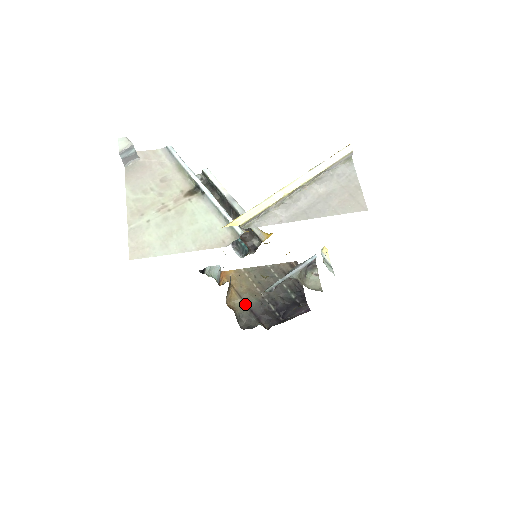
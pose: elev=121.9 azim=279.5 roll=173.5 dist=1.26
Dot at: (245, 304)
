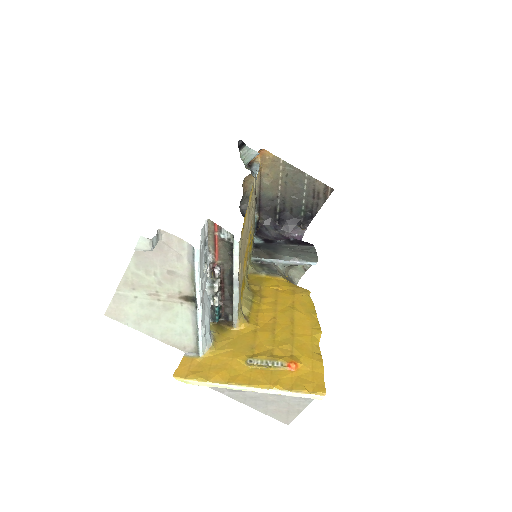
Dot at: (259, 191)
